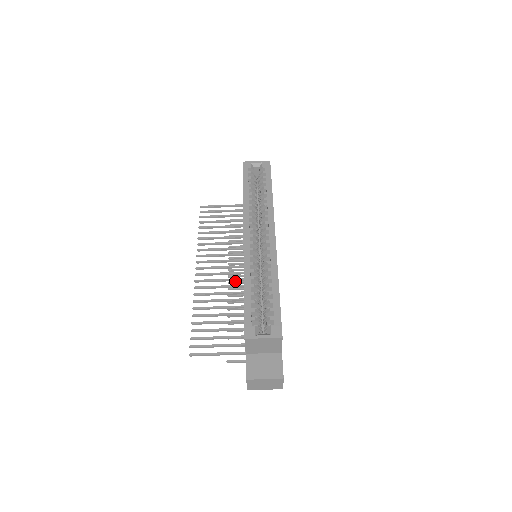
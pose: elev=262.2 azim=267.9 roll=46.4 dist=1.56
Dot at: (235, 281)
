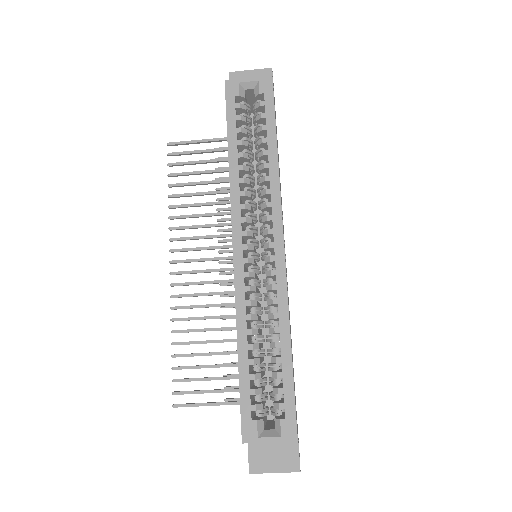
Dot at: (229, 272)
